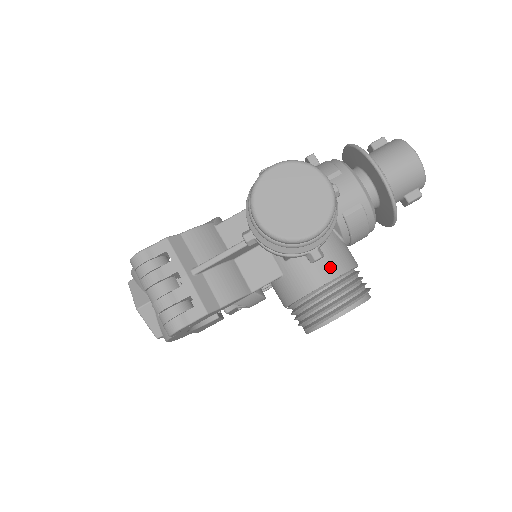
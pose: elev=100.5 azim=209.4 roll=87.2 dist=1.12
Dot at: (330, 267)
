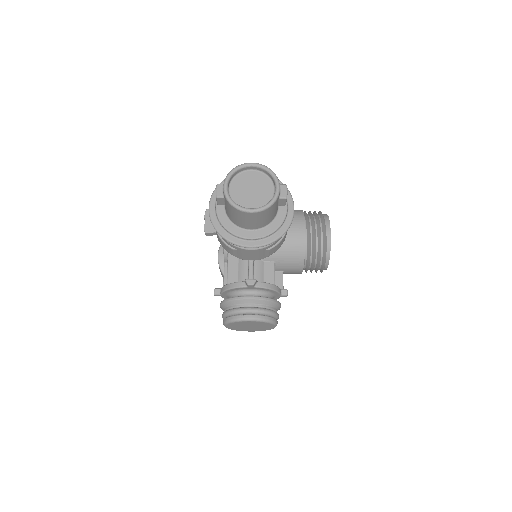
Dot at: (294, 268)
